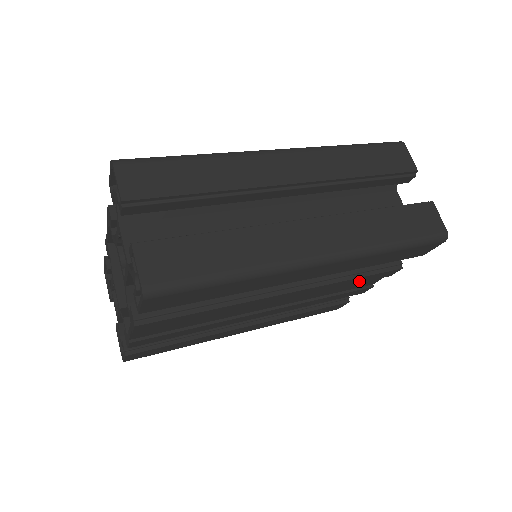
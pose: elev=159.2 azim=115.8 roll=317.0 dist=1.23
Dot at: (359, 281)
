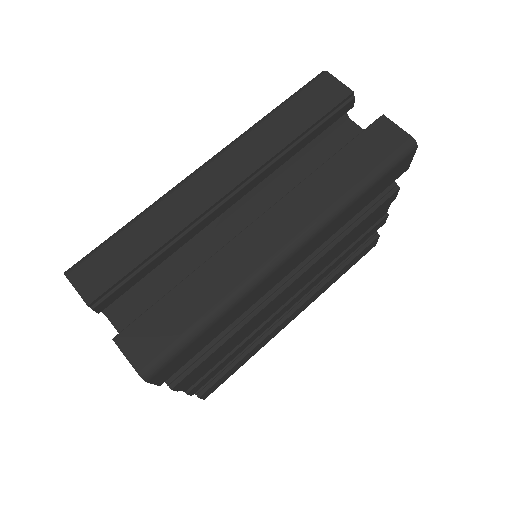
Dot at: (363, 225)
